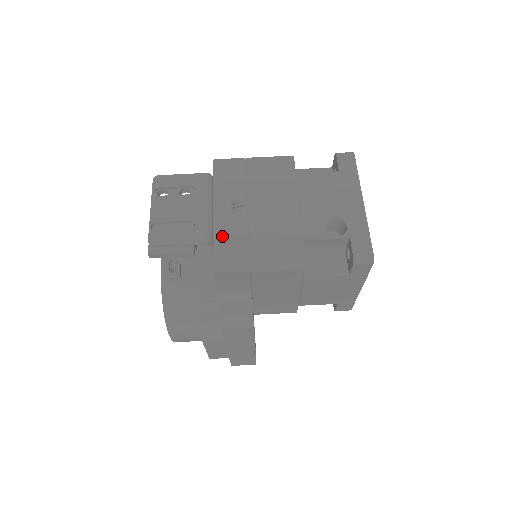
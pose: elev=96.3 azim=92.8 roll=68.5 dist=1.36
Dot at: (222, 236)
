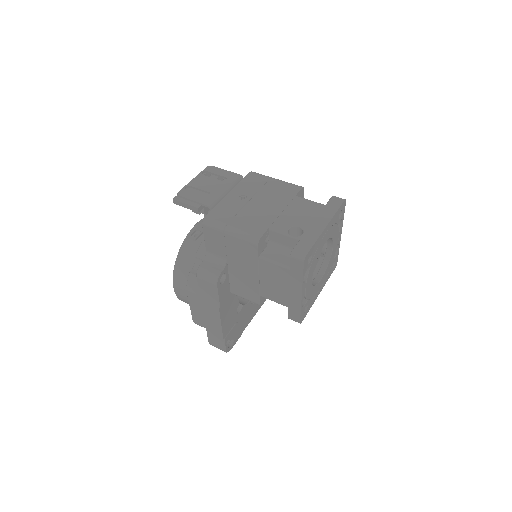
Dot at: (221, 207)
